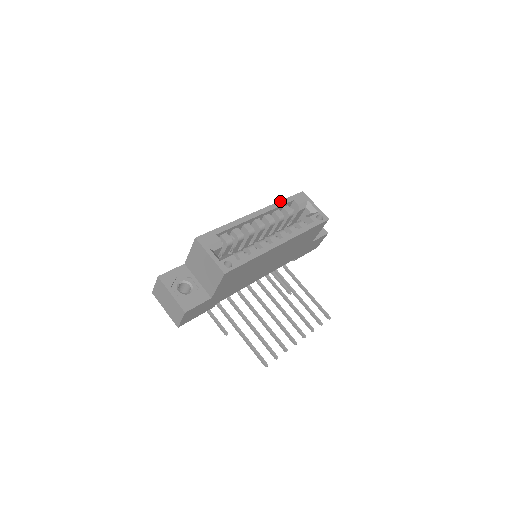
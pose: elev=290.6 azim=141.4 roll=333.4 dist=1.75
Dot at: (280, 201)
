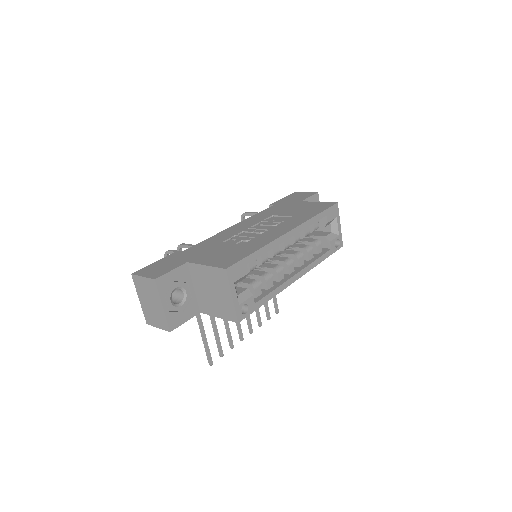
Dot at: (316, 216)
